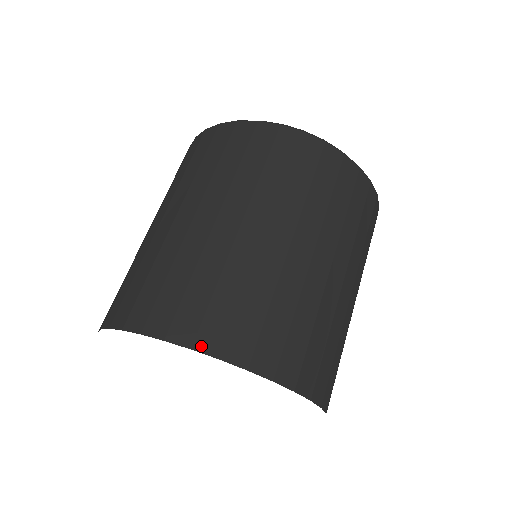
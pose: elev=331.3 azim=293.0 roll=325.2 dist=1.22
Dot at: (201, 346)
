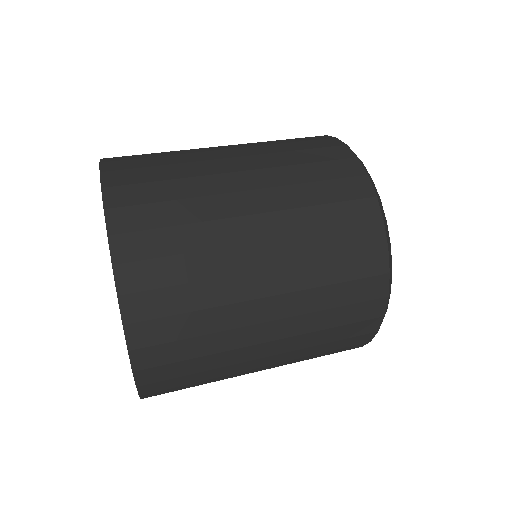
Dot at: occluded
